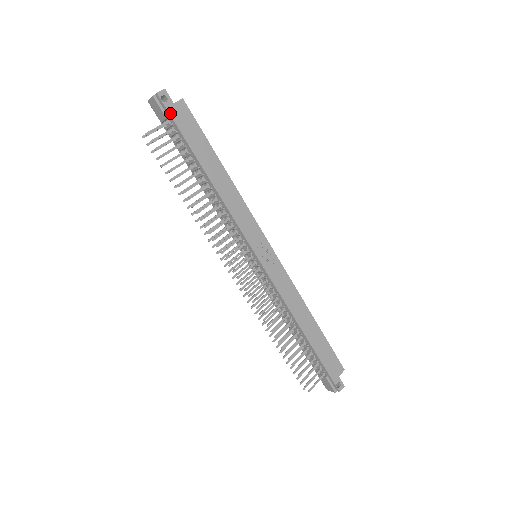
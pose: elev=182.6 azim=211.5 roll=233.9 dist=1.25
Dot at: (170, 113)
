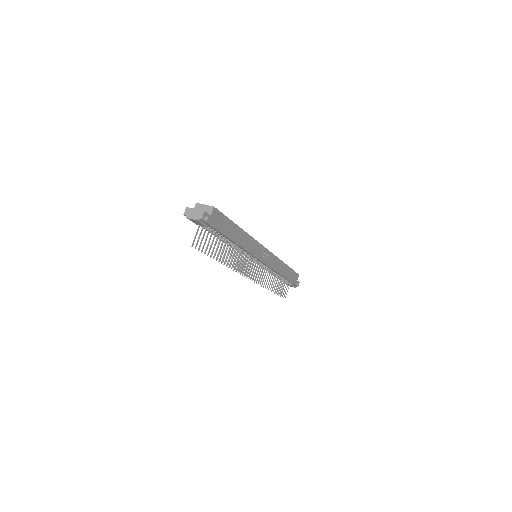
Dot at: (211, 225)
